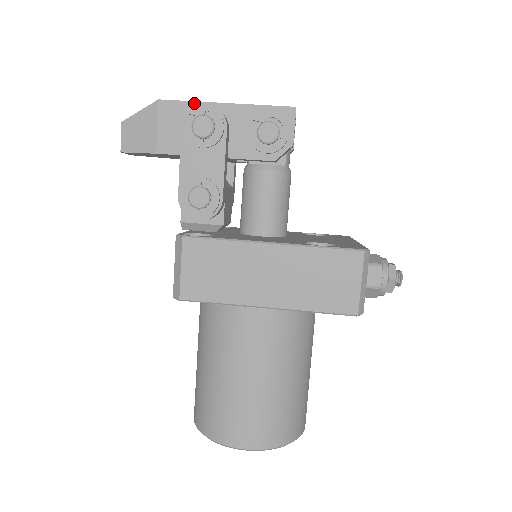
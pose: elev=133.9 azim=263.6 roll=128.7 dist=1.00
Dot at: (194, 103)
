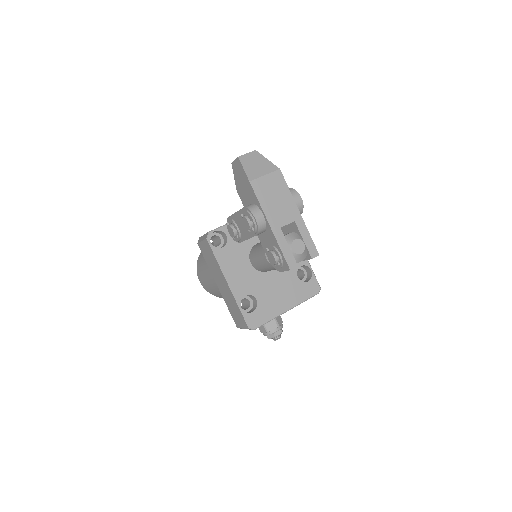
Dot at: (260, 205)
